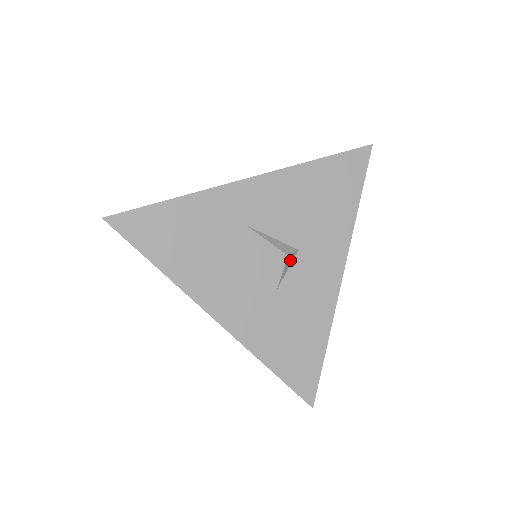
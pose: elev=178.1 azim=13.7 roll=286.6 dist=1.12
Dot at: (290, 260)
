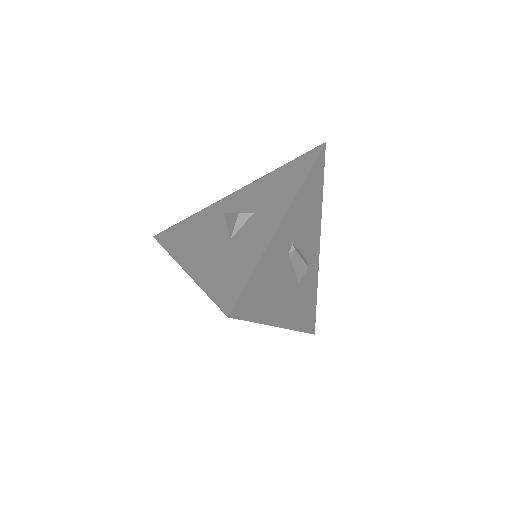
Dot at: (244, 219)
